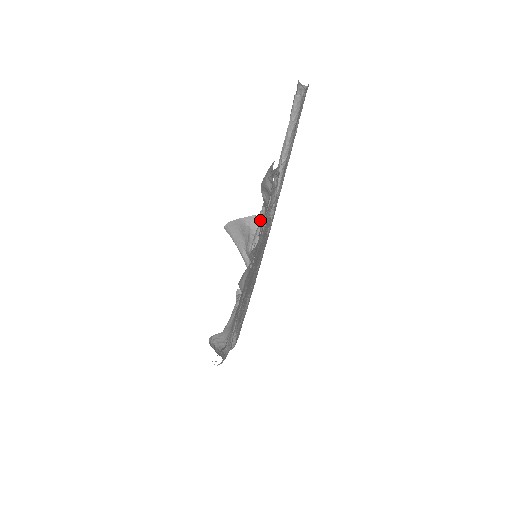
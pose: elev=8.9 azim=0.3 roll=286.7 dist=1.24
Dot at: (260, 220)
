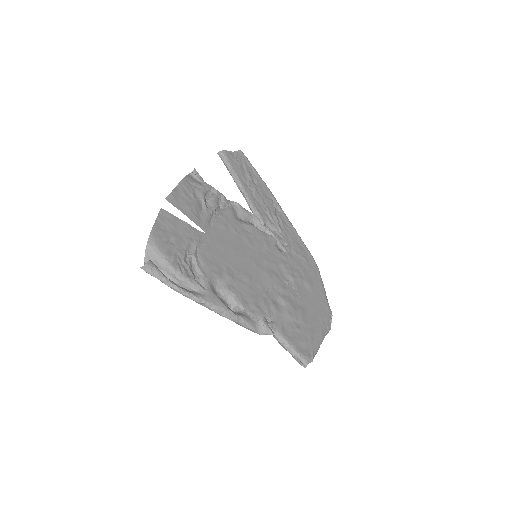
Dot at: occluded
